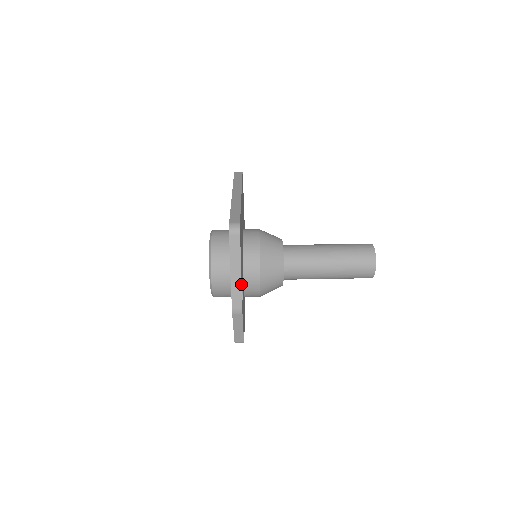
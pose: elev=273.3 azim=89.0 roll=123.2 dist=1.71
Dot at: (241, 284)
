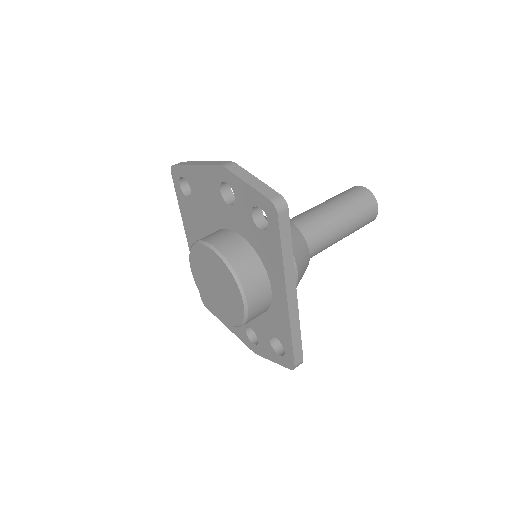
Dot at: (212, 162)
